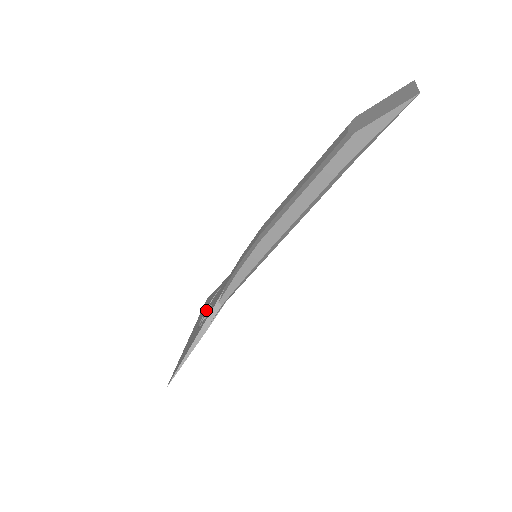
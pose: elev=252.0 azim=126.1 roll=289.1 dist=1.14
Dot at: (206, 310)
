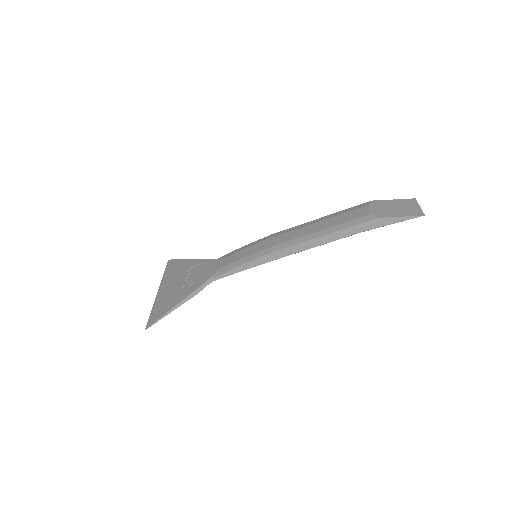
Dot at: (182, 275)
